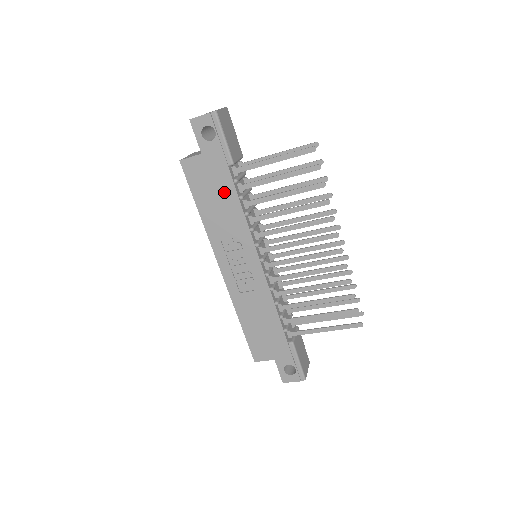
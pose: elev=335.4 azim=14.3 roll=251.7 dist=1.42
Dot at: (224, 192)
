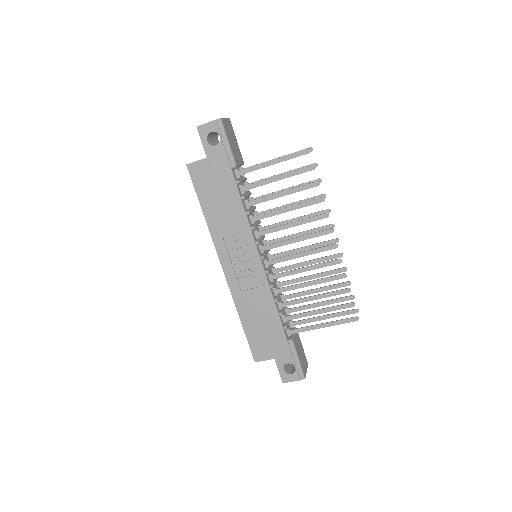
Dot at: (227, 193)
